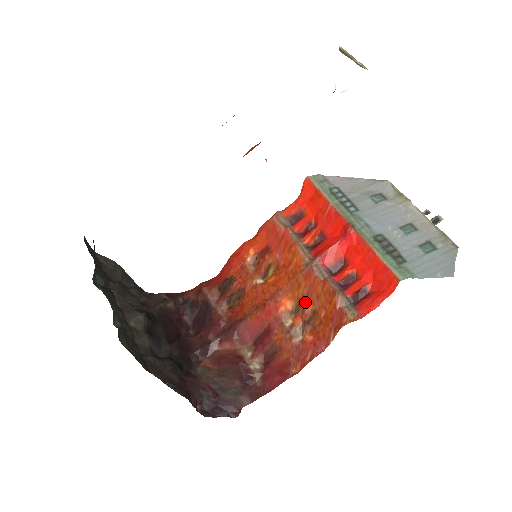
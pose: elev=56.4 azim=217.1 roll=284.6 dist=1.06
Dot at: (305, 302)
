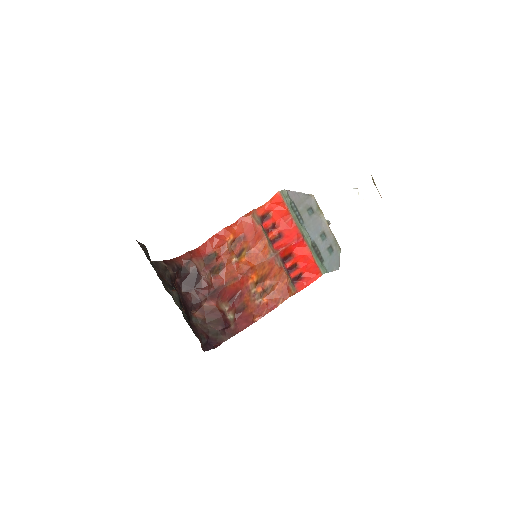
Dot at: (266, 278)
